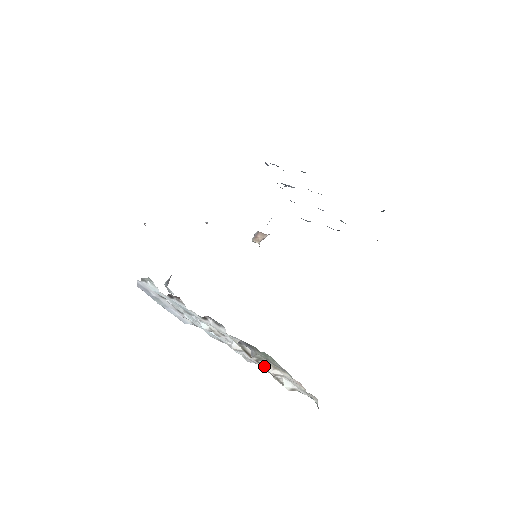
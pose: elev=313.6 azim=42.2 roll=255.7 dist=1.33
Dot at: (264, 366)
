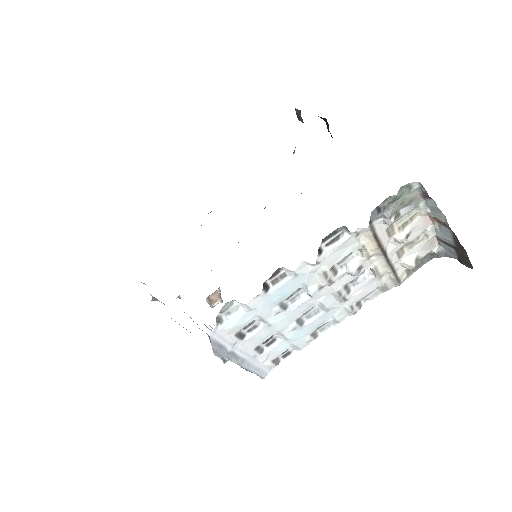
Dot at: (387, 255)
